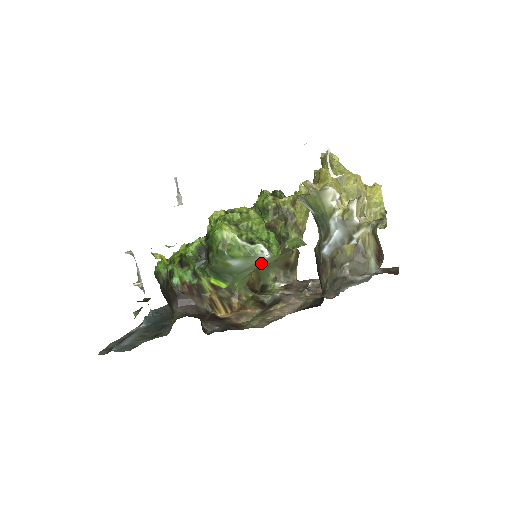
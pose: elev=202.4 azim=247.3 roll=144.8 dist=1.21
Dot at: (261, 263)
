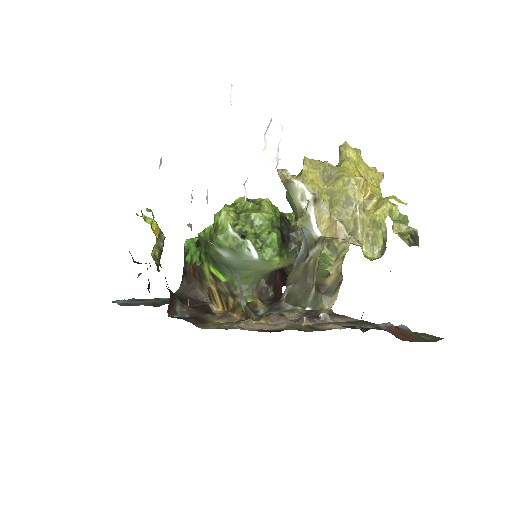
Dot at: (256, 265)
